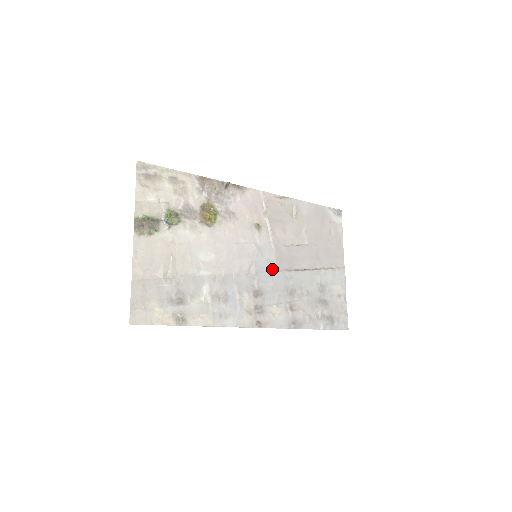
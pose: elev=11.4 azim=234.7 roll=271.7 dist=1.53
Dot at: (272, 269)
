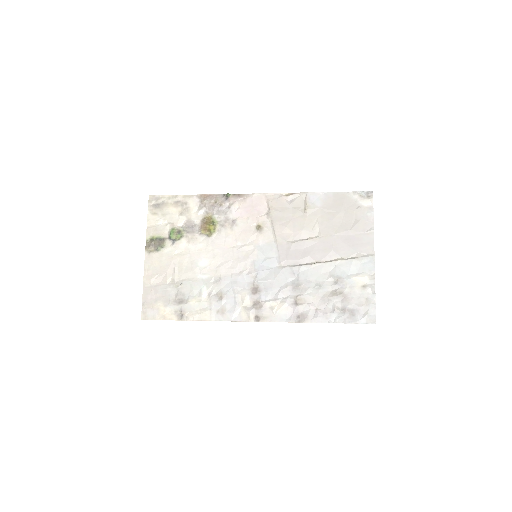
Dot at: (274, 266)
